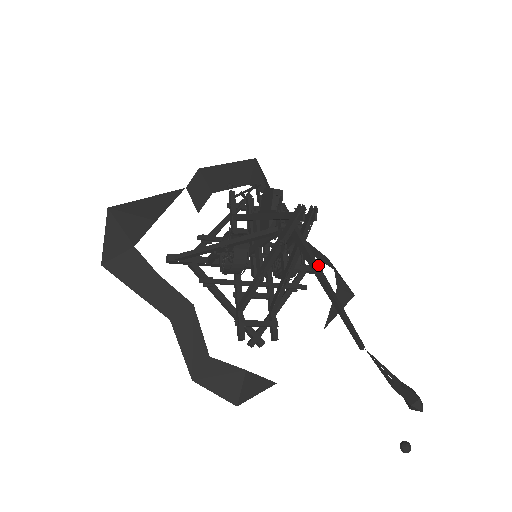
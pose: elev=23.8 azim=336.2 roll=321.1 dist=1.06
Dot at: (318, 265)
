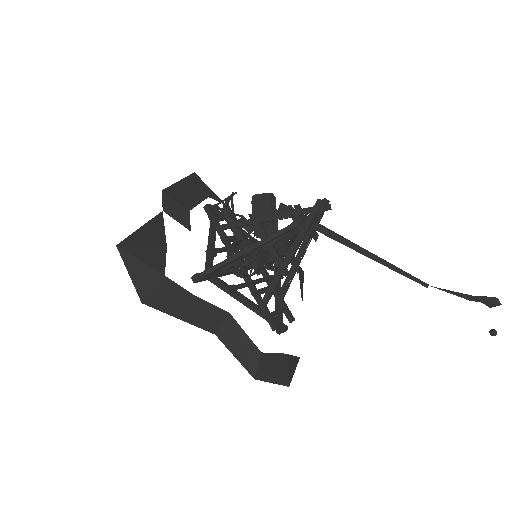
Dot at: (352, 242)
